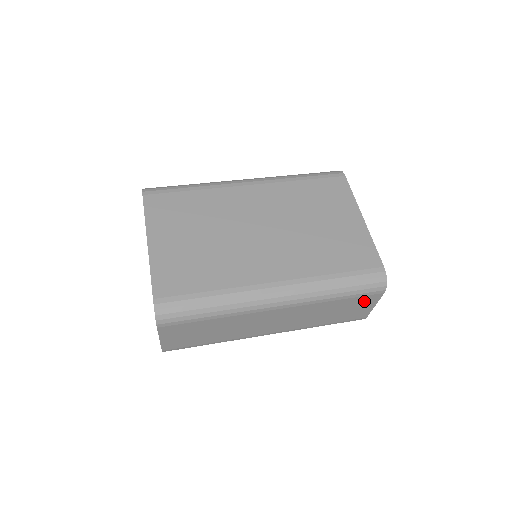
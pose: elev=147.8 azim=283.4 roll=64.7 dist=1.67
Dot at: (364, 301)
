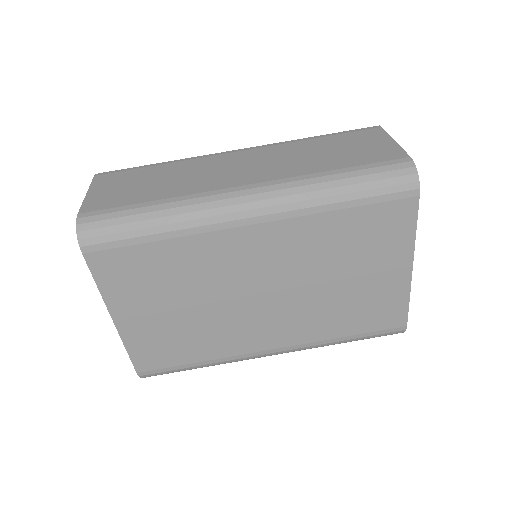
Dot at: occluded
